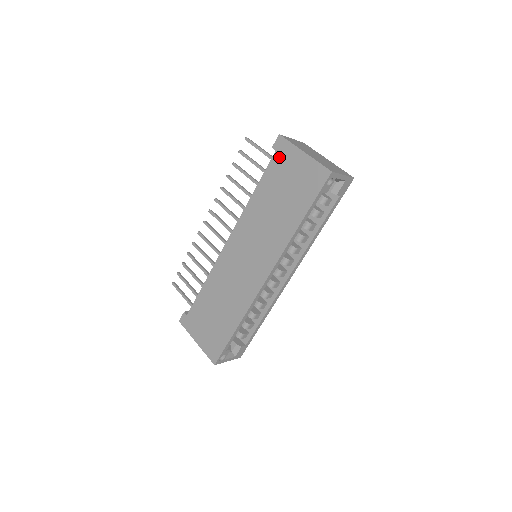
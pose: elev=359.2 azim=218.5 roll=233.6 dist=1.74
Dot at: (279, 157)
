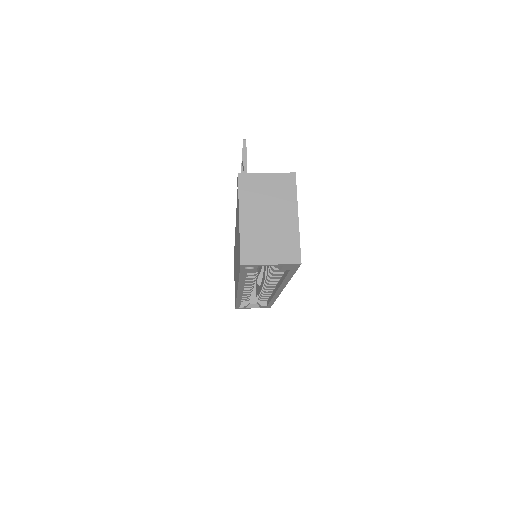
Dot at: occluded
